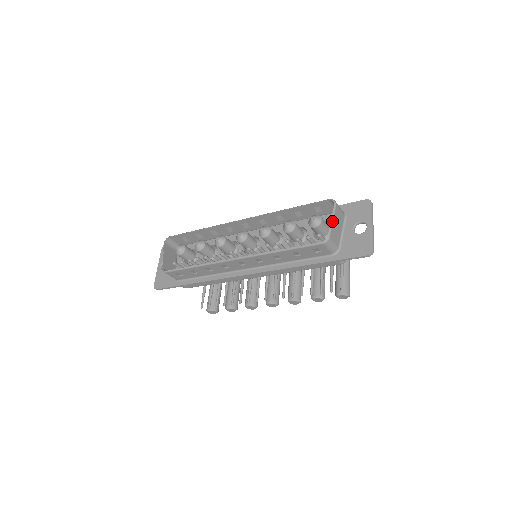
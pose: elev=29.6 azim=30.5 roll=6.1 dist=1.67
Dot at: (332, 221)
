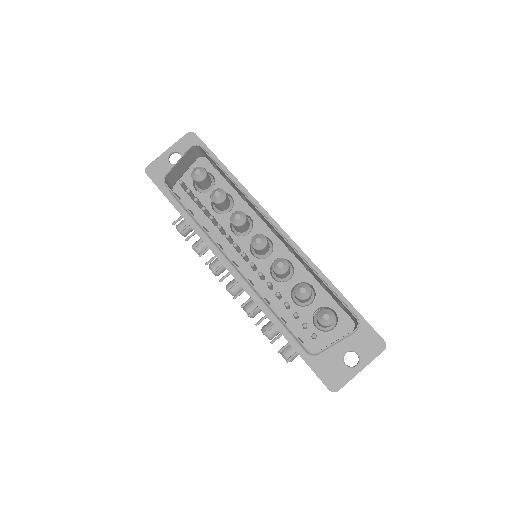
Dot at: (336, 342)
